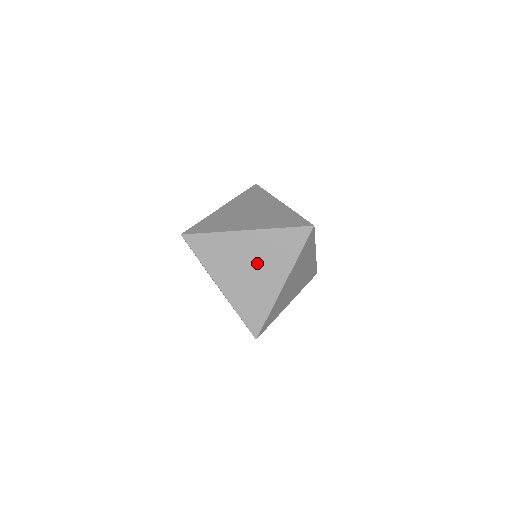
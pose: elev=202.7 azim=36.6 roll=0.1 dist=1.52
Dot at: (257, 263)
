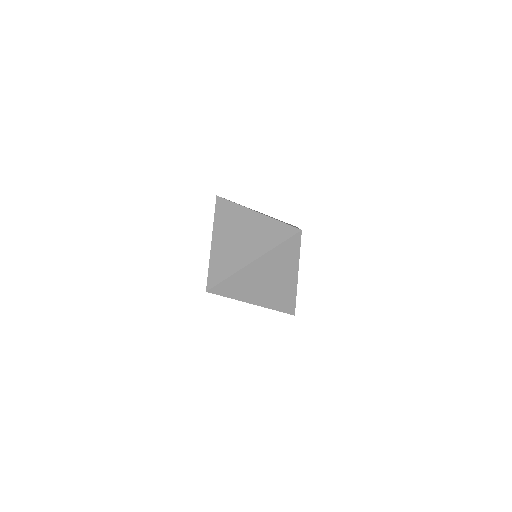
Dot at: (247, 237)
